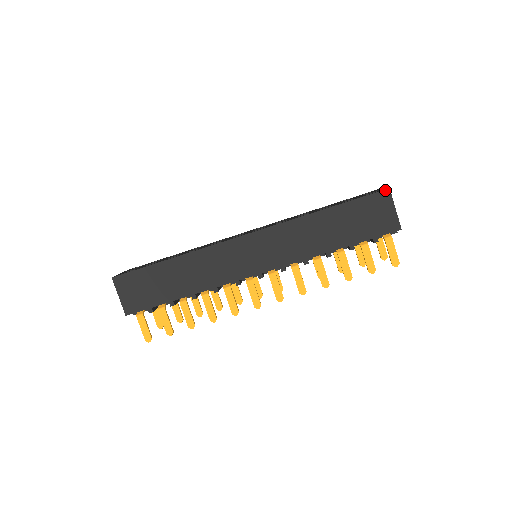
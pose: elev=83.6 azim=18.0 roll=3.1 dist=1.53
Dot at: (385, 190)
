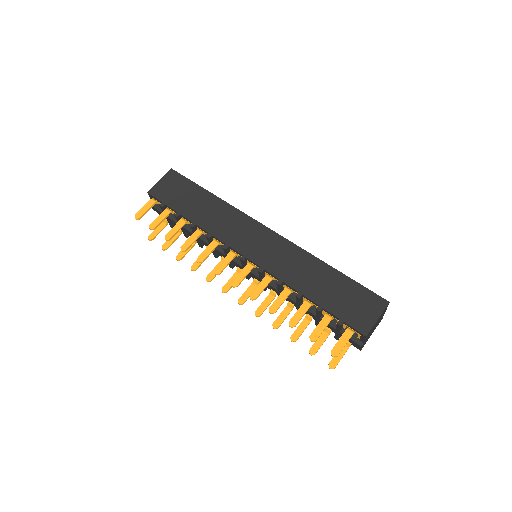
Dot at: (385, 300)
